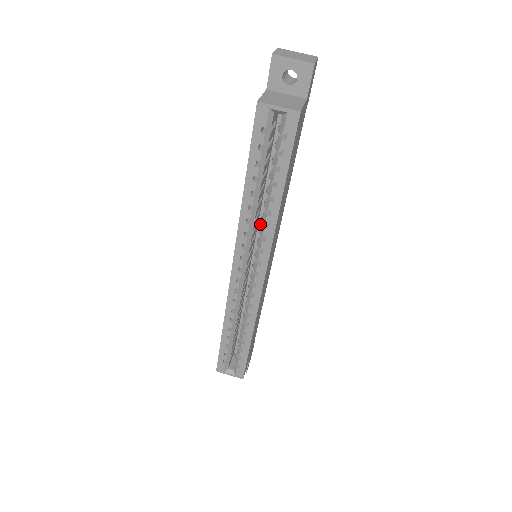
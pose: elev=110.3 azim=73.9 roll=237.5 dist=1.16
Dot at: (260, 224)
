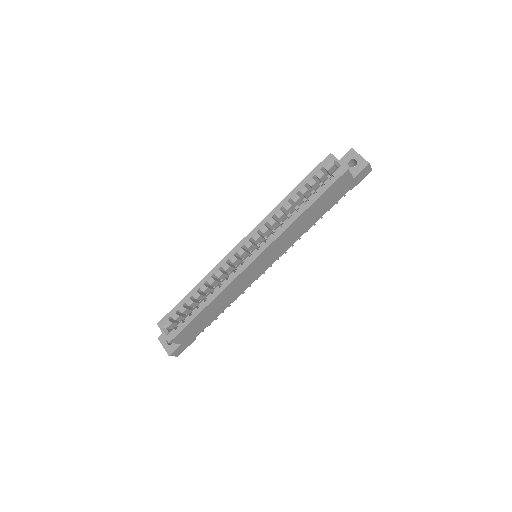
Dot at: occluded
